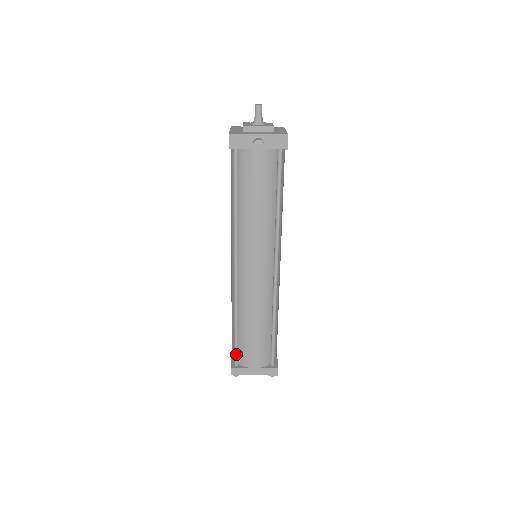
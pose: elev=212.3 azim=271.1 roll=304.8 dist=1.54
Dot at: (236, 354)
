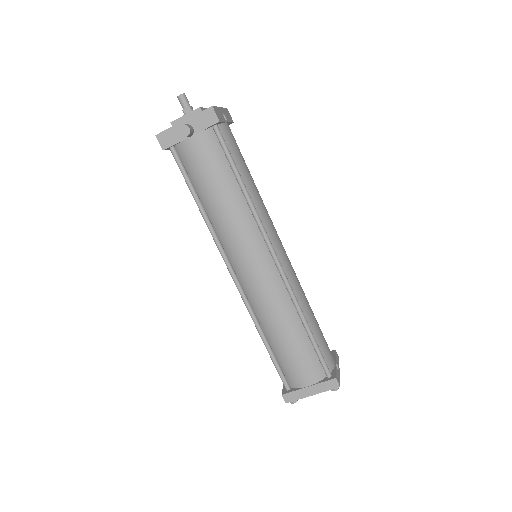
Dot at: (281, 376)
